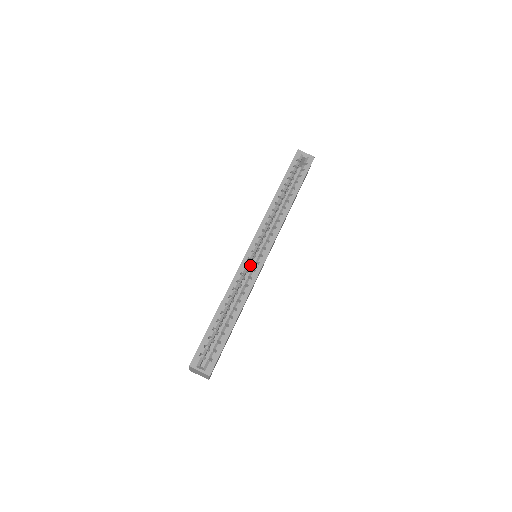
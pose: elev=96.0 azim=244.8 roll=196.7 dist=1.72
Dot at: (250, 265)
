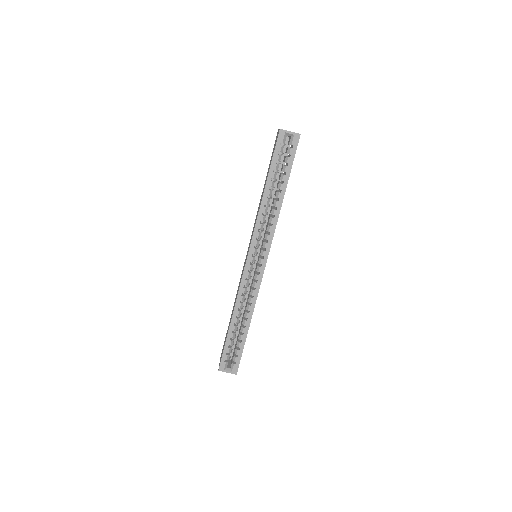
Dot at: (252, 270)
